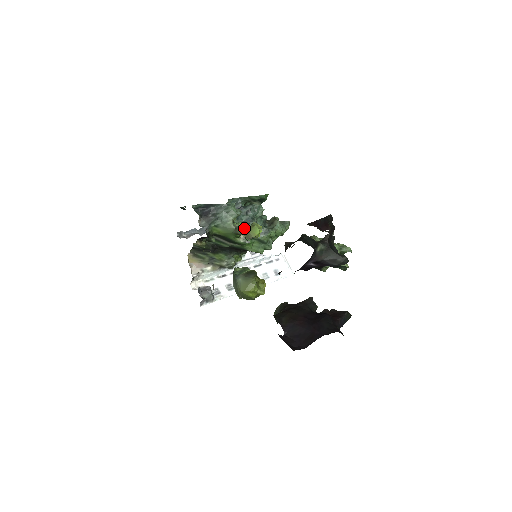
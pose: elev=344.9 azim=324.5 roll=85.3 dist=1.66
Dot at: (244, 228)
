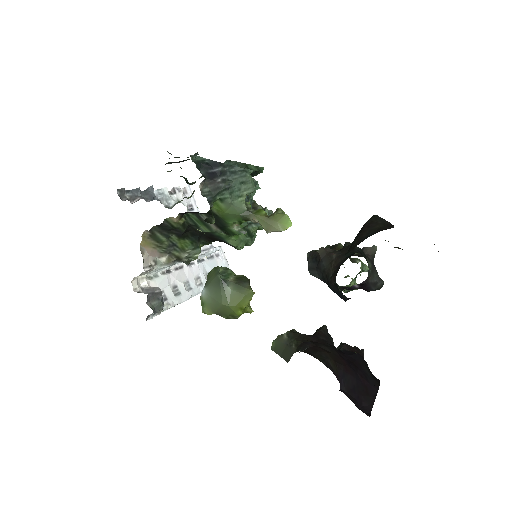
Dot at: (264, 213)
